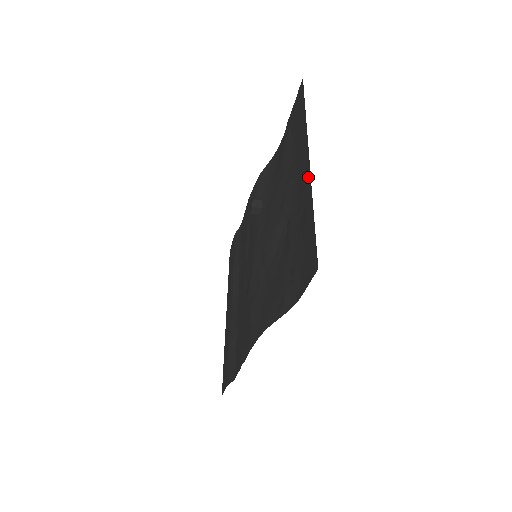
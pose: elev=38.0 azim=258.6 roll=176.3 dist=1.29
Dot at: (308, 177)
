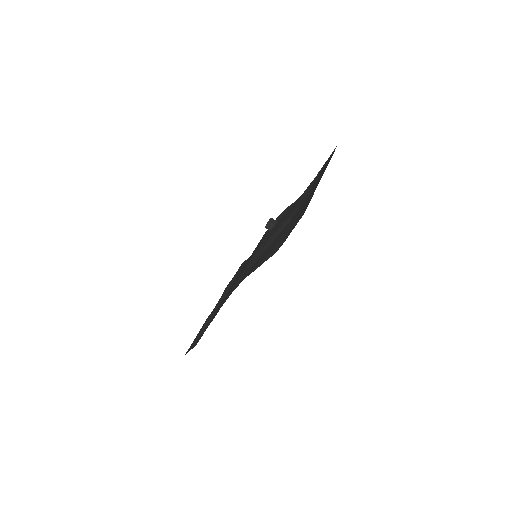
Dot at: (319, 180)
